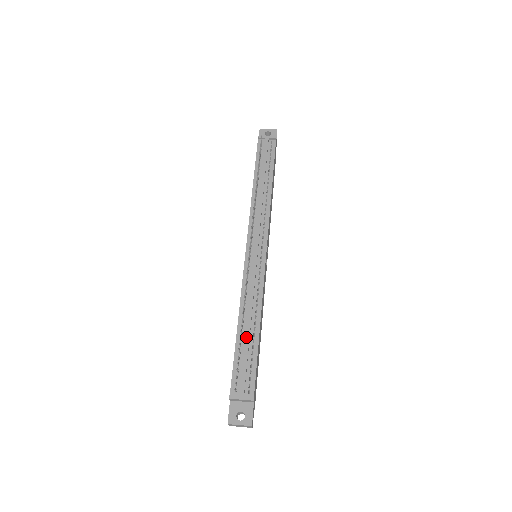
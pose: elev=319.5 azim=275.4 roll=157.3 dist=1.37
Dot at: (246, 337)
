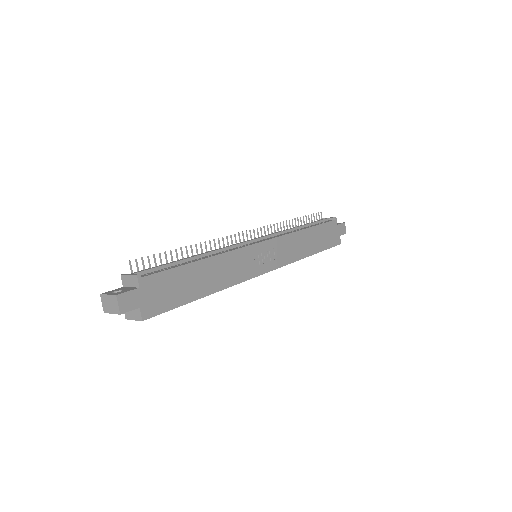
Dot at: (183, 259)
